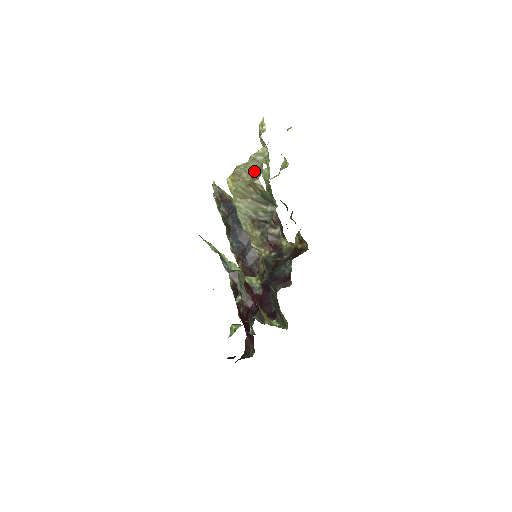
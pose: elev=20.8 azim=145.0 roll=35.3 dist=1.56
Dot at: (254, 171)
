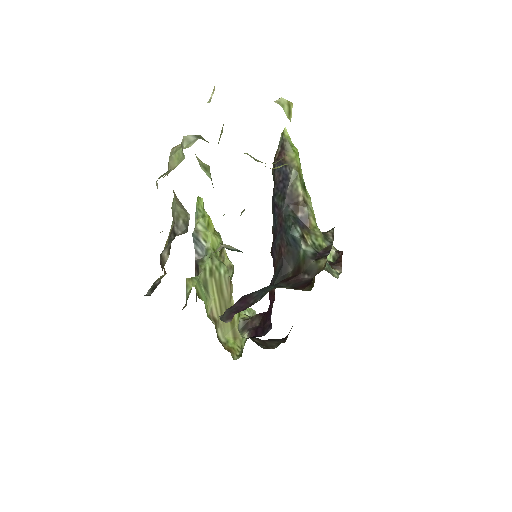
Dot at: (179, 162)
